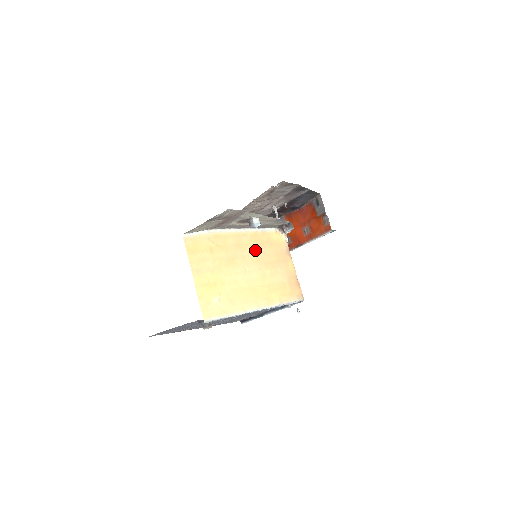
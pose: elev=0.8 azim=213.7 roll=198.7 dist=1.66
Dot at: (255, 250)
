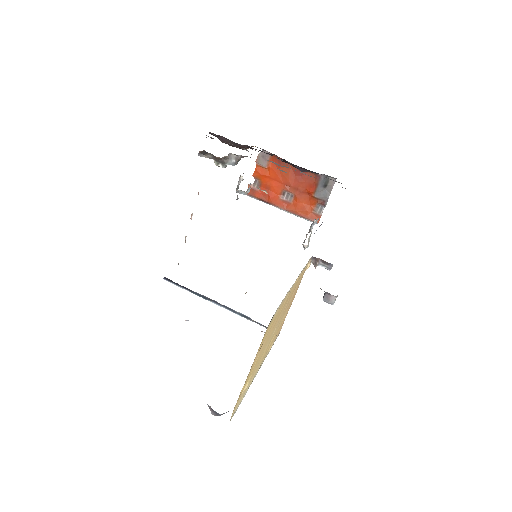
Dot at: (290, 297)
